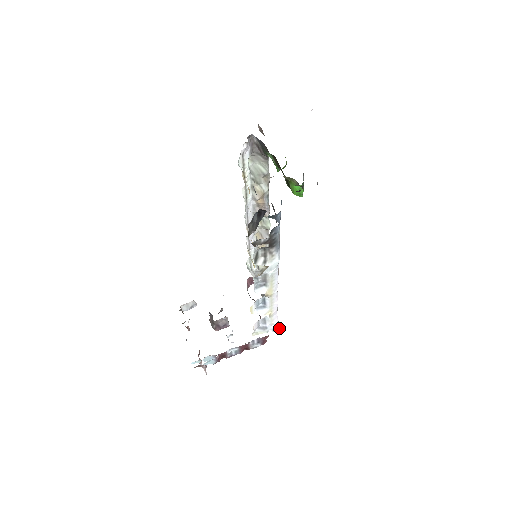
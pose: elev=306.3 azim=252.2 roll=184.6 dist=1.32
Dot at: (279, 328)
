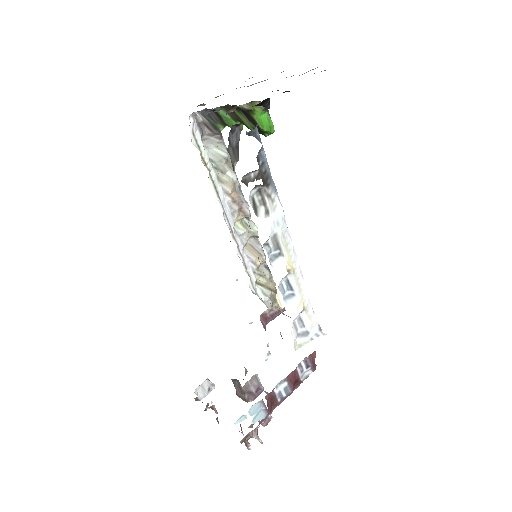
Dot at: (323, 333)
